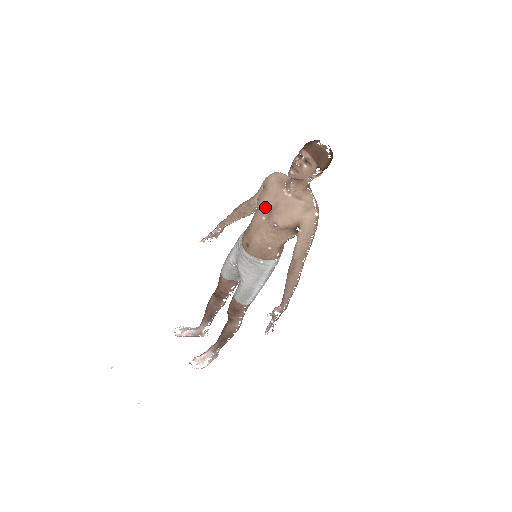
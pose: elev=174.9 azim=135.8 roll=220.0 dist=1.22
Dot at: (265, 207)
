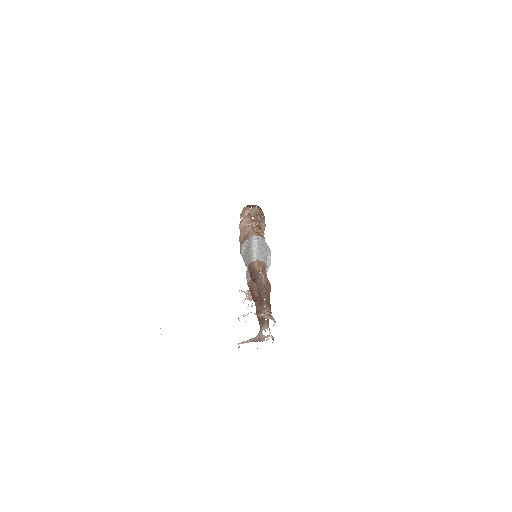
Dot at: occluded
